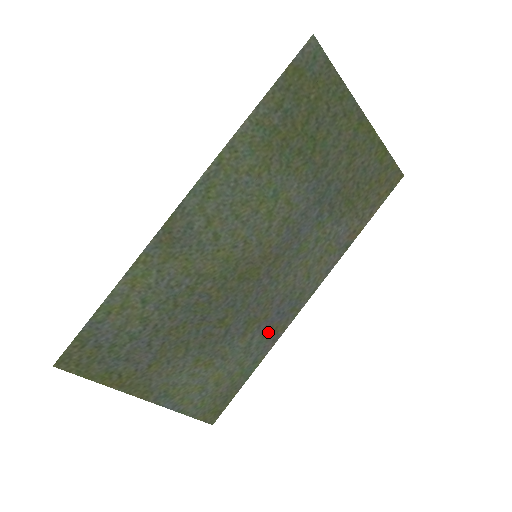
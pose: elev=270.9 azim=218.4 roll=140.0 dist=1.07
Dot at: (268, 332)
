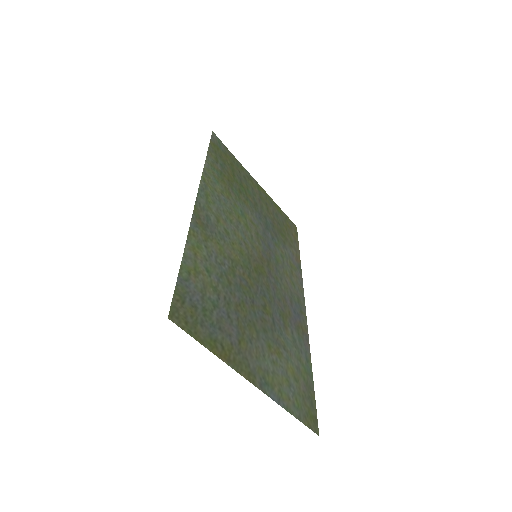
Dot at: (299, 330)
